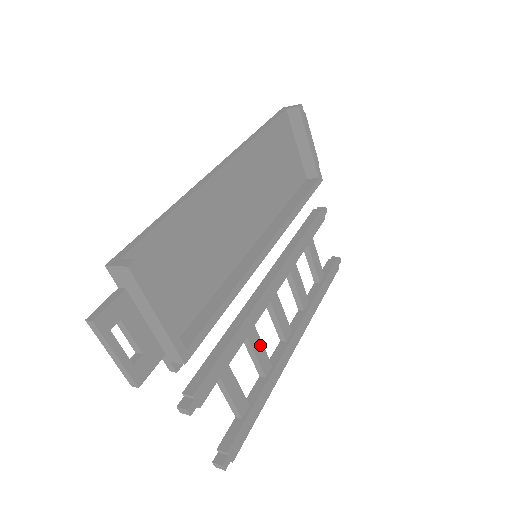
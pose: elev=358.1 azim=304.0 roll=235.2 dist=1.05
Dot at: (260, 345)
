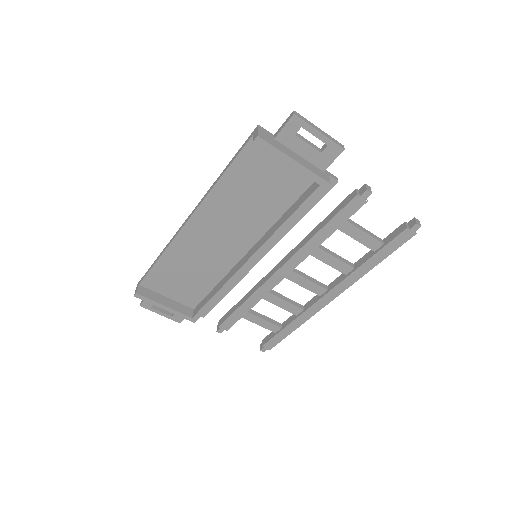
Dot at: (282, 301)
